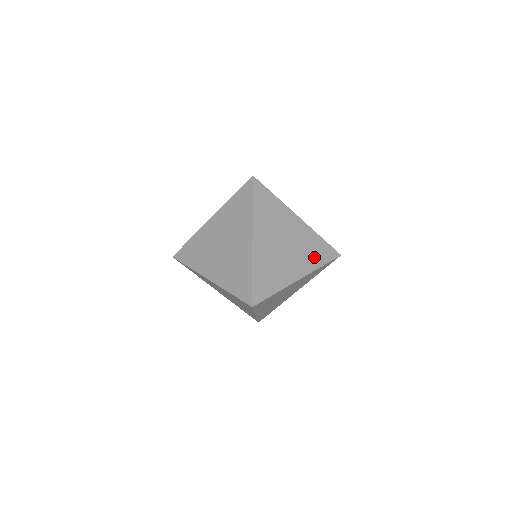
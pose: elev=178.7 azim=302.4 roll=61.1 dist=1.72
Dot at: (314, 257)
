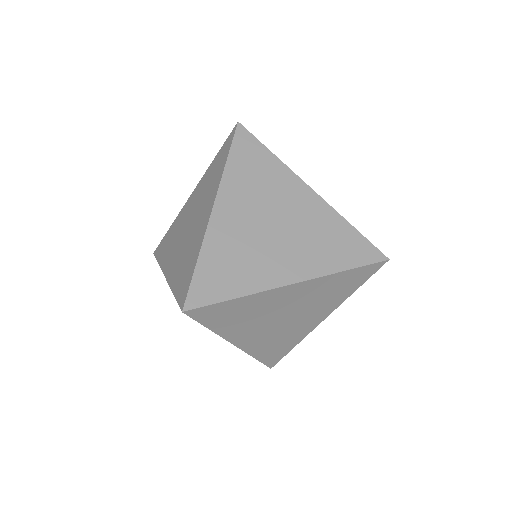
Dot at: occluded
